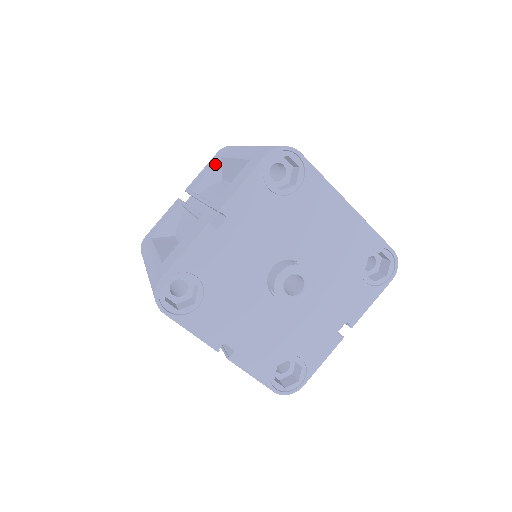
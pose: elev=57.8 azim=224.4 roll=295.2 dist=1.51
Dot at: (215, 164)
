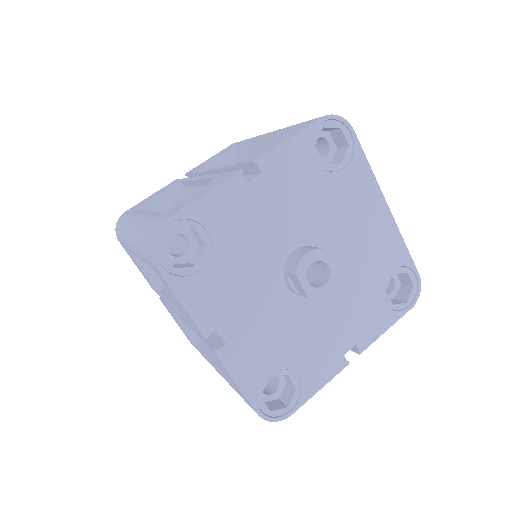
Dot at: (229, 151)
